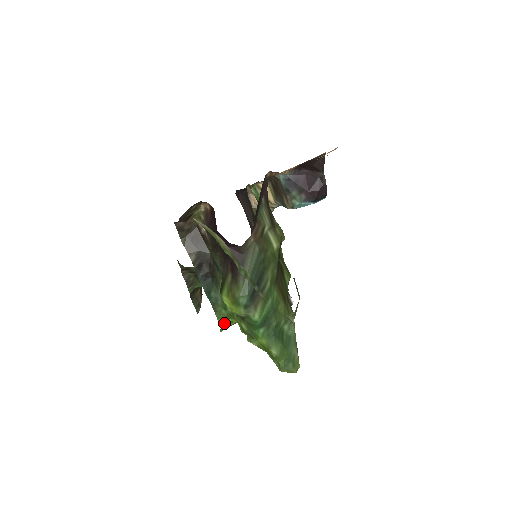
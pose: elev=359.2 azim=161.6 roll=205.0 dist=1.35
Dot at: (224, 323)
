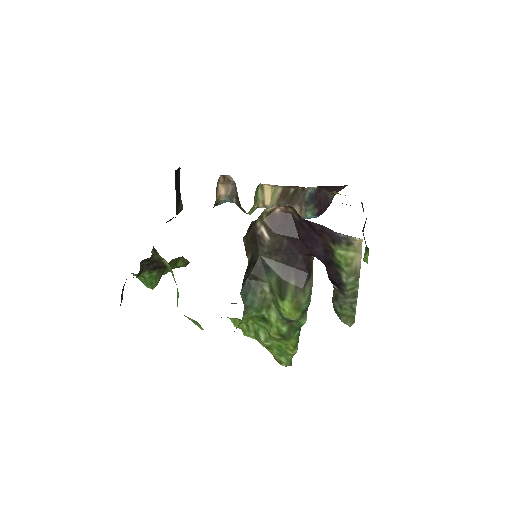
Dot at: occluded
